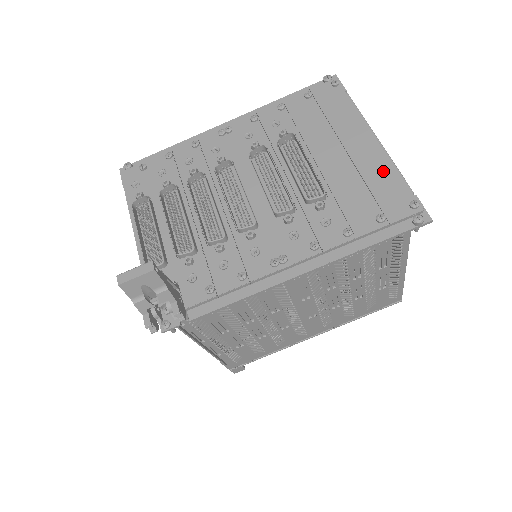
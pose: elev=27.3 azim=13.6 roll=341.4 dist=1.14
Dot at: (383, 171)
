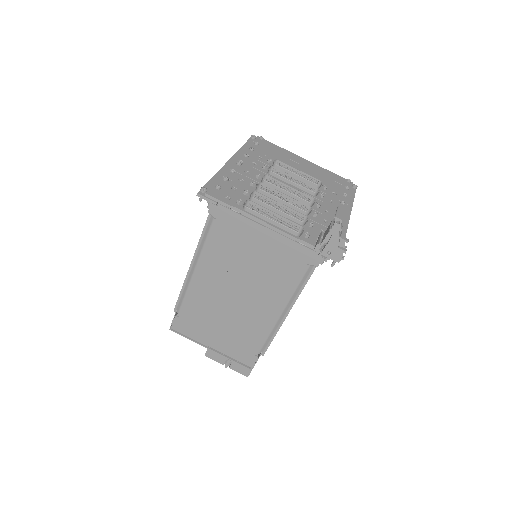
Dot at: (325, 171)
